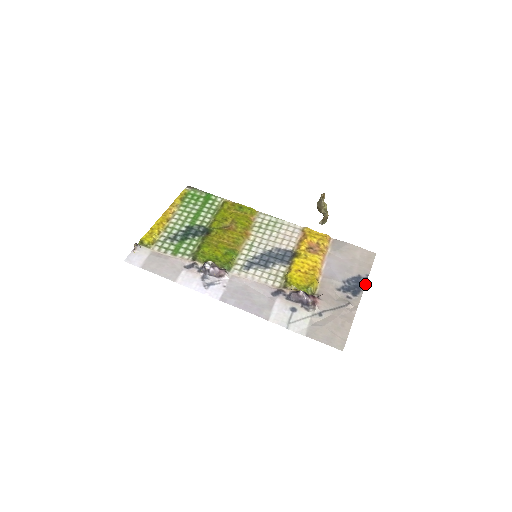
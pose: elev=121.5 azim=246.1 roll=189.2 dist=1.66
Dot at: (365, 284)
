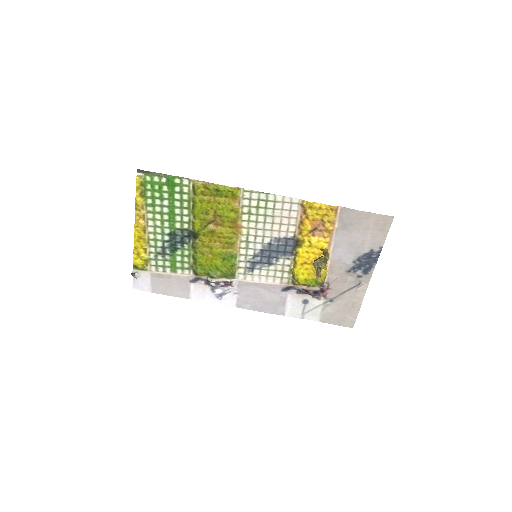
Dot at: occluded
